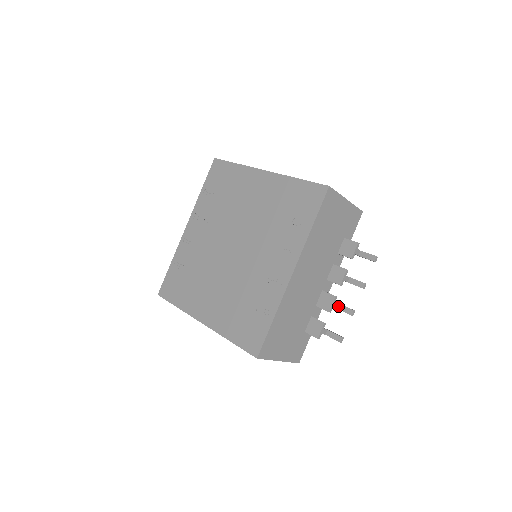
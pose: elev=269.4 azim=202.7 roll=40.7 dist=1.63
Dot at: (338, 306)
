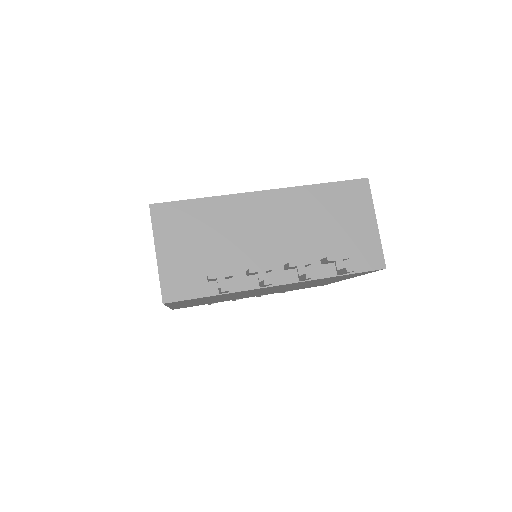
Dot at: occluded
